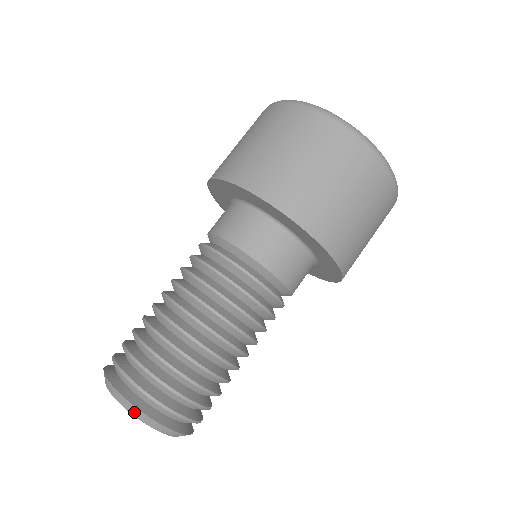
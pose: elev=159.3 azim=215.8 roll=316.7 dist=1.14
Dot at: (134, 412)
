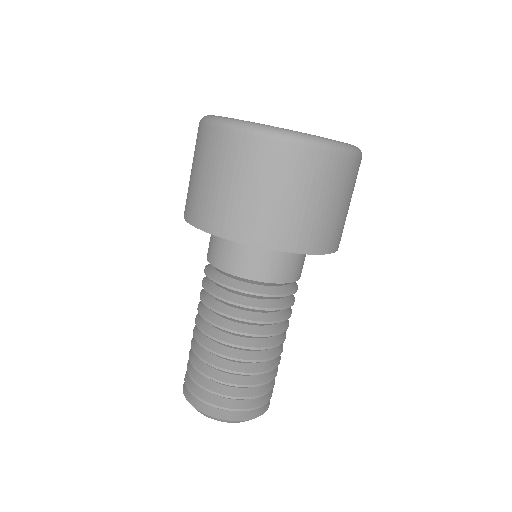
Dot at: occluded
